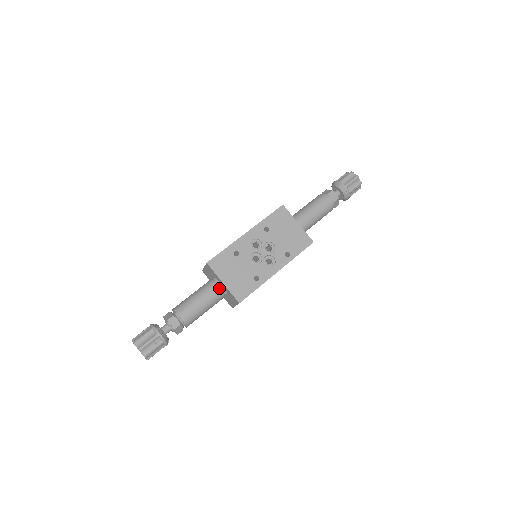
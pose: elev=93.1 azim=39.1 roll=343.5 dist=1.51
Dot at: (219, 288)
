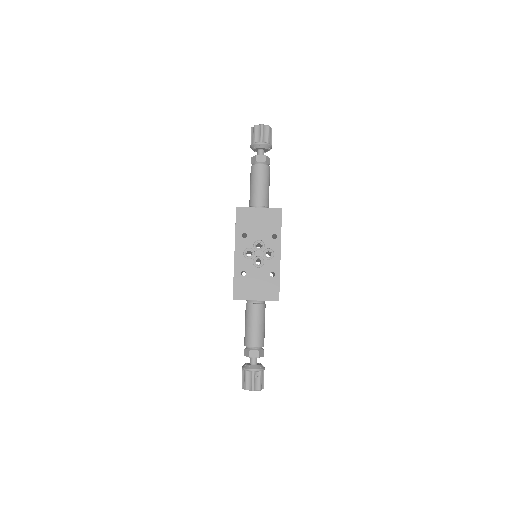
Dot at: (257, 304)
